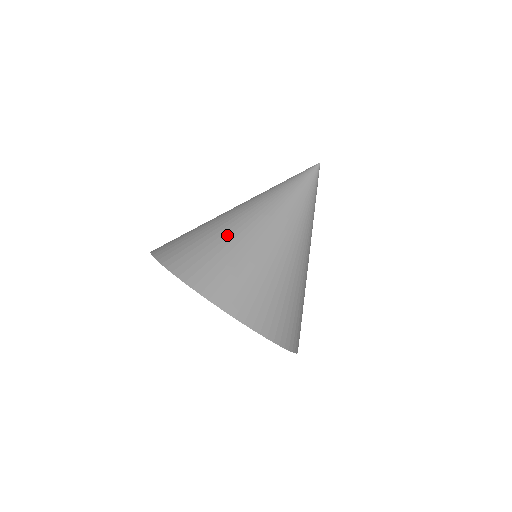
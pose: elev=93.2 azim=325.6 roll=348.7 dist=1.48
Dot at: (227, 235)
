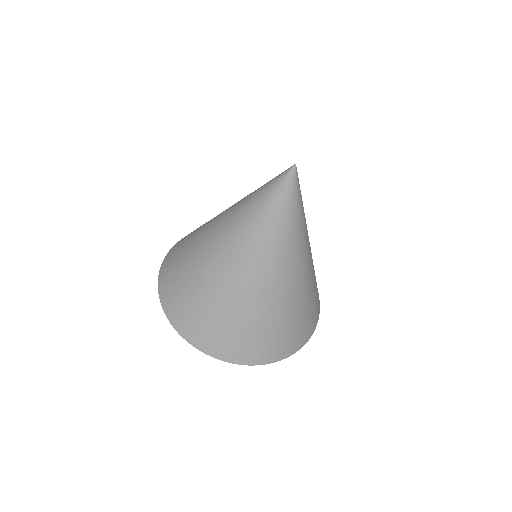
Dot at: (222, 297)
